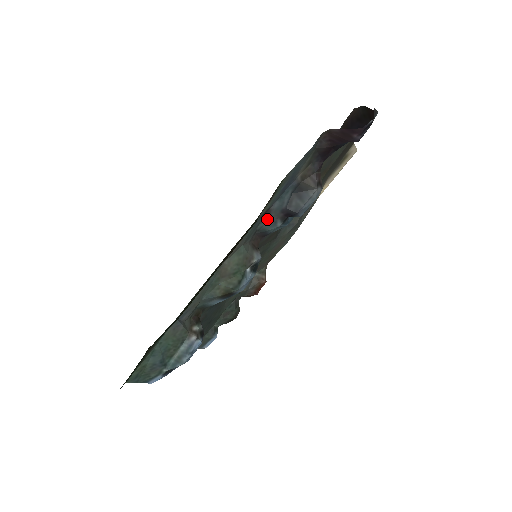
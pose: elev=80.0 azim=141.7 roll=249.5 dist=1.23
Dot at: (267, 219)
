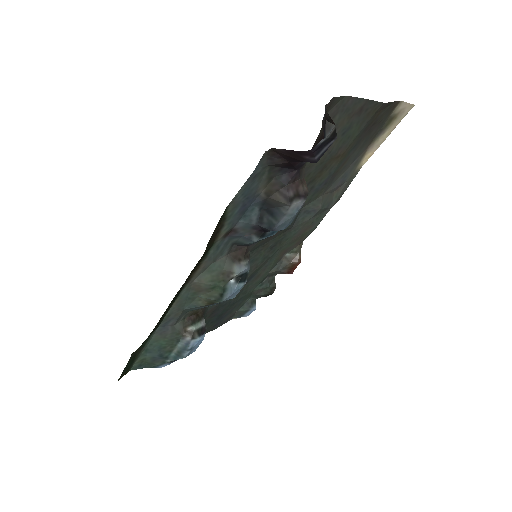
Dot at: (237, 236)
